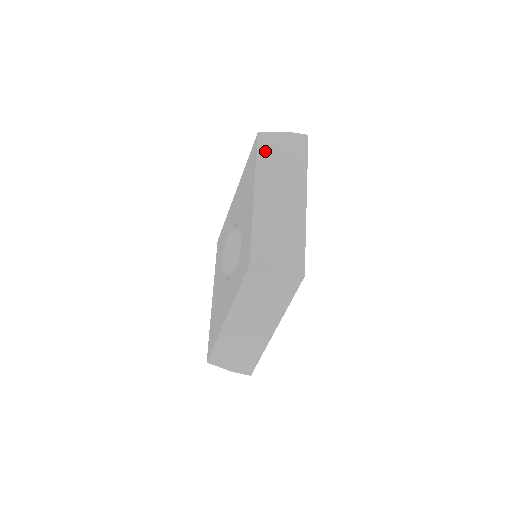
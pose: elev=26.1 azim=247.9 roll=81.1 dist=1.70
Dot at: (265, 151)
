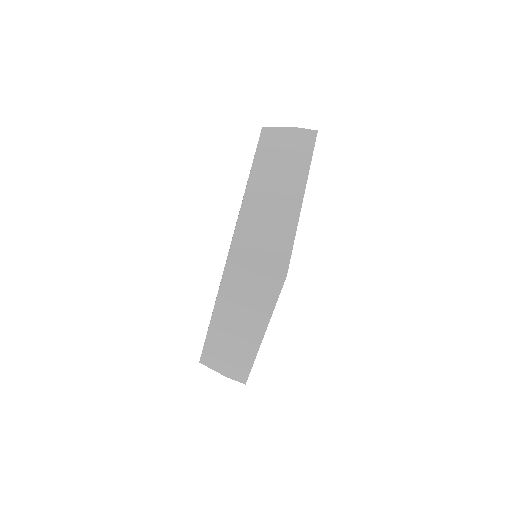
Dot at: (266, 145)
